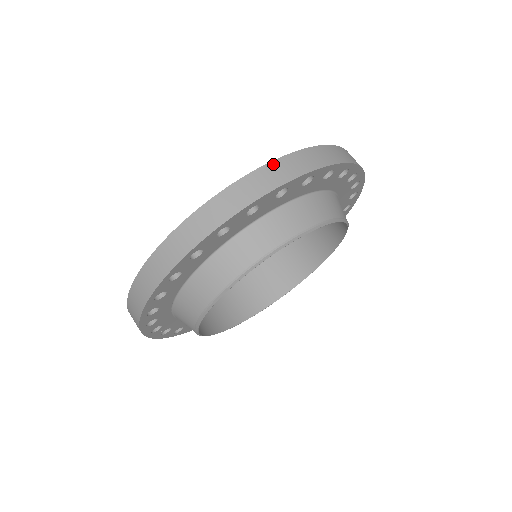
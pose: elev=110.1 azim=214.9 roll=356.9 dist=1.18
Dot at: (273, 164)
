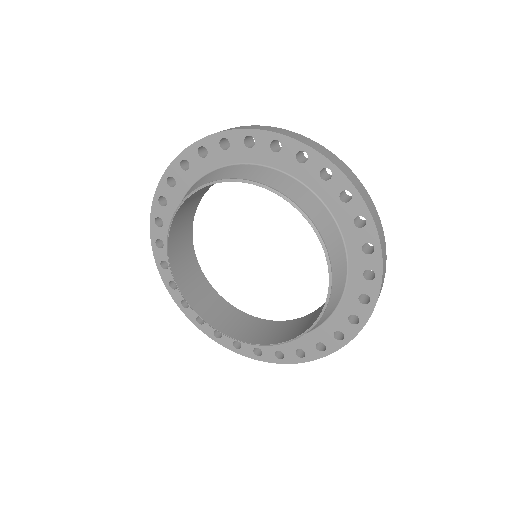
Dot at: occluded
